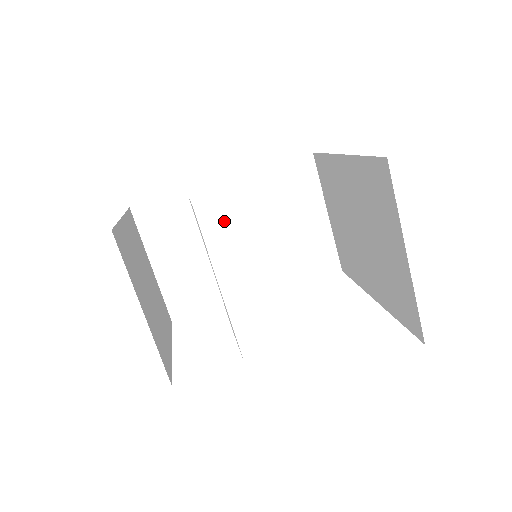
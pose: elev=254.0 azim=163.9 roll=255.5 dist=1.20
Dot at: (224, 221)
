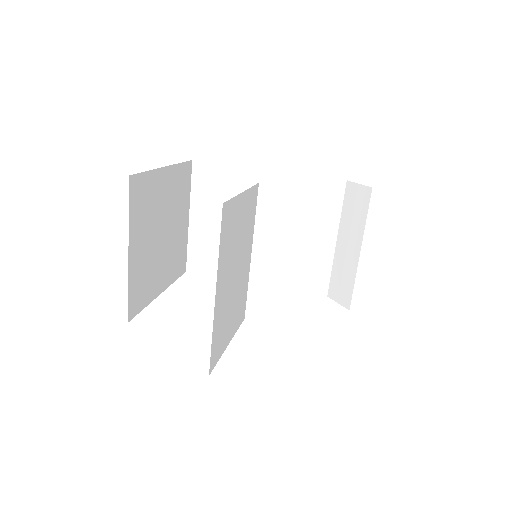
Dot at: (267, 210)
